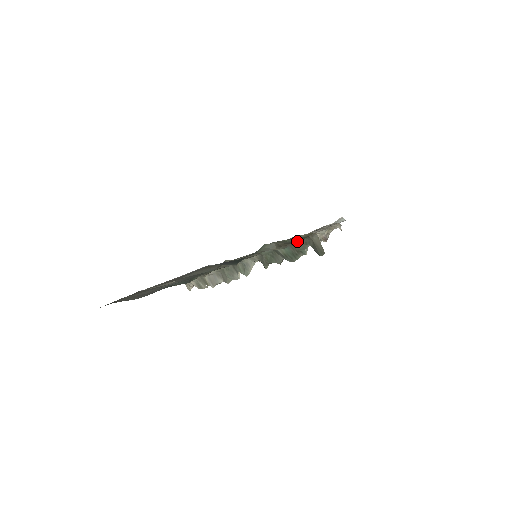
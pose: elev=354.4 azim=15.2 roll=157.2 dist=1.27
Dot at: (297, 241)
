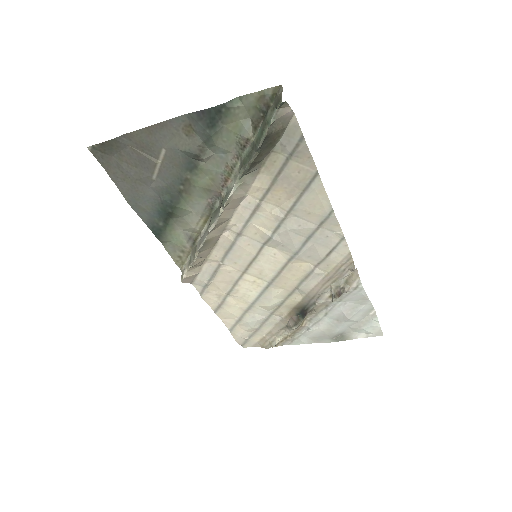
Dot at: (267, 108)
